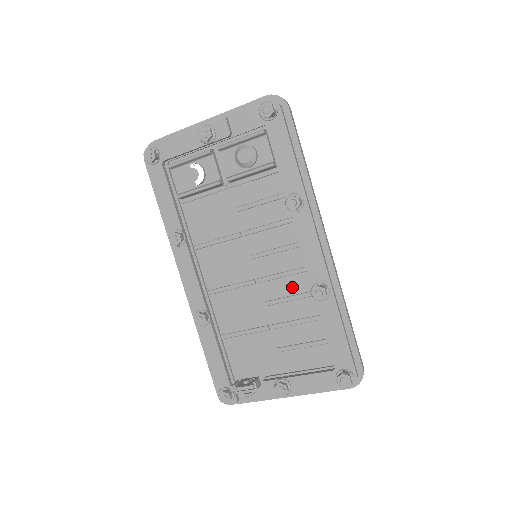
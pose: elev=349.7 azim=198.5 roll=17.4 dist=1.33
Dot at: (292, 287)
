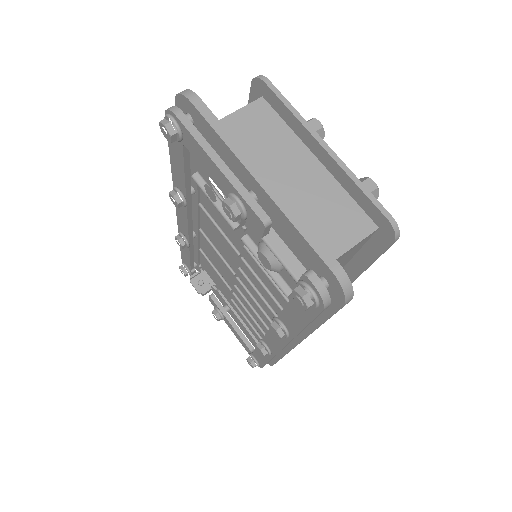
Dot at: (258, 310)
